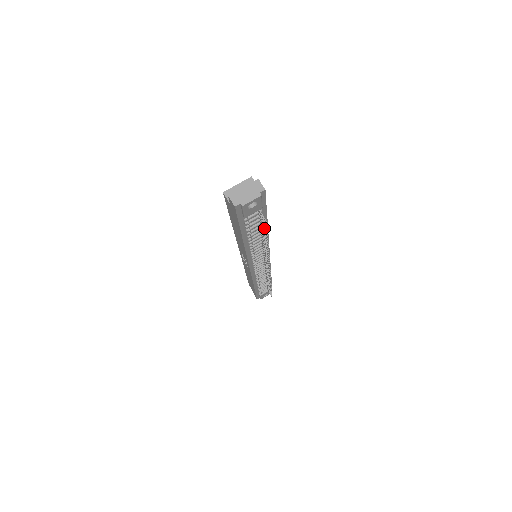
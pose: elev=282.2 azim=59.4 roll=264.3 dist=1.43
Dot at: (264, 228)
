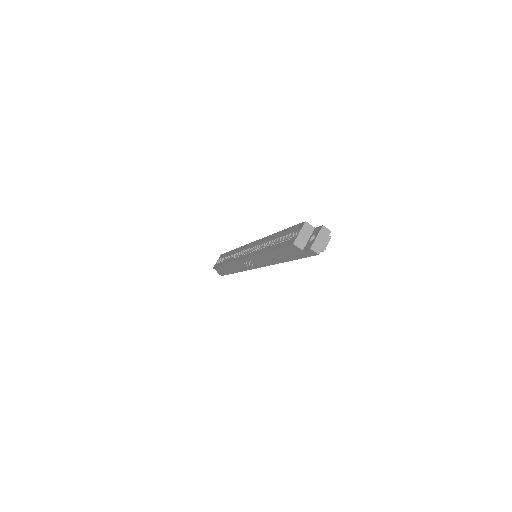
Dot at: occluded
